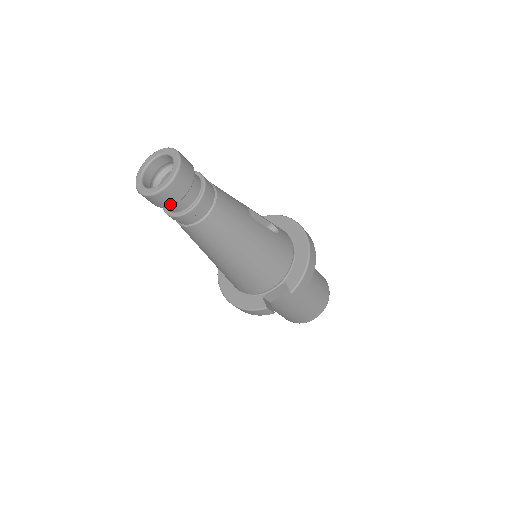
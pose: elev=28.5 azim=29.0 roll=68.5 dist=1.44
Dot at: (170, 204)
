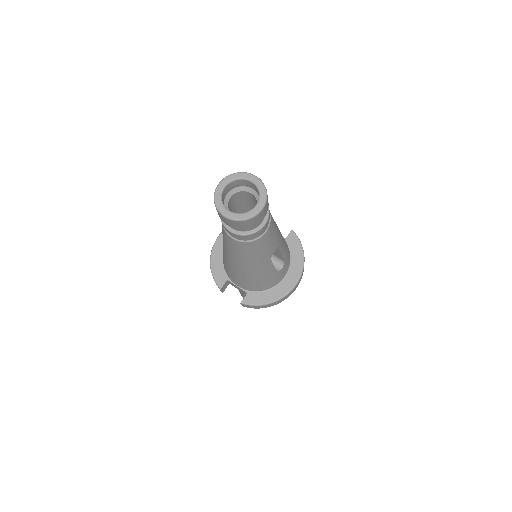
Dot at: (222, 220)
